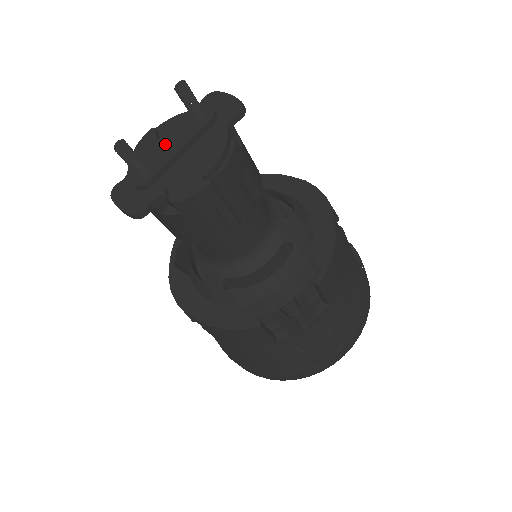
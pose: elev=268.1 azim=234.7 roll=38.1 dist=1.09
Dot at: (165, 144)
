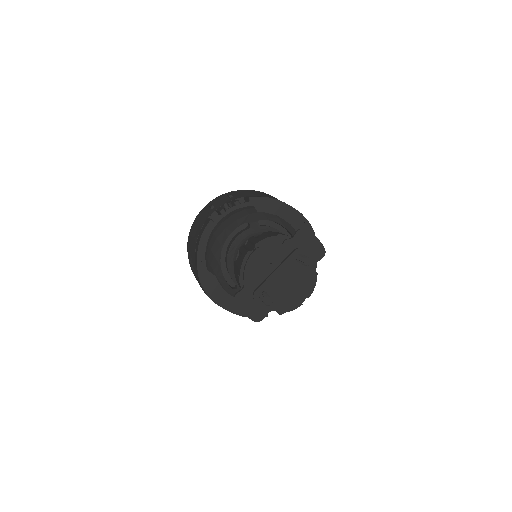
Dot at: (275, 273)
